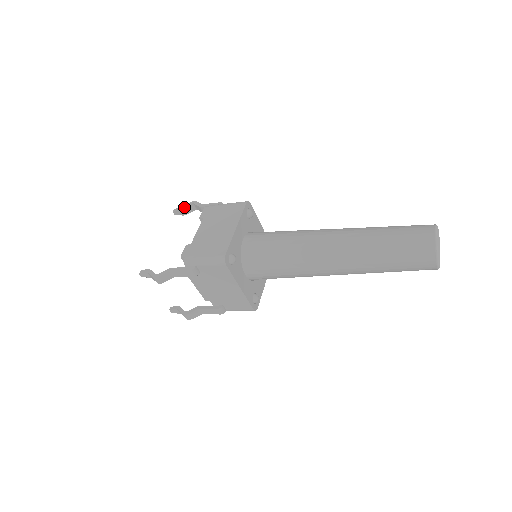
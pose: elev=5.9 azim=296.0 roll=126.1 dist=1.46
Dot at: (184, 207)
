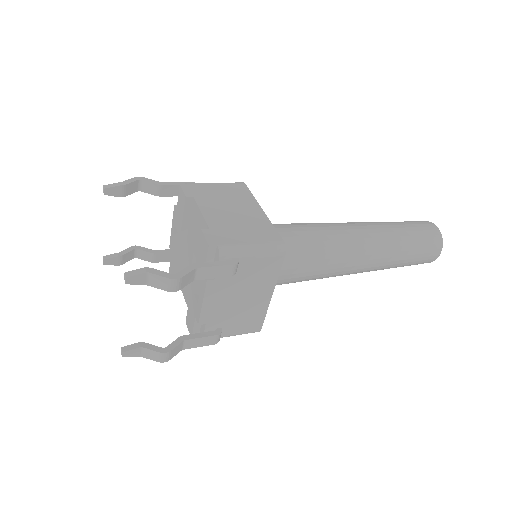
Dot at: (128, 183)
